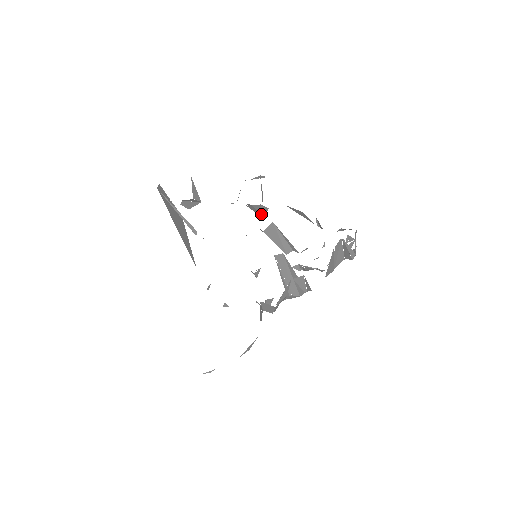
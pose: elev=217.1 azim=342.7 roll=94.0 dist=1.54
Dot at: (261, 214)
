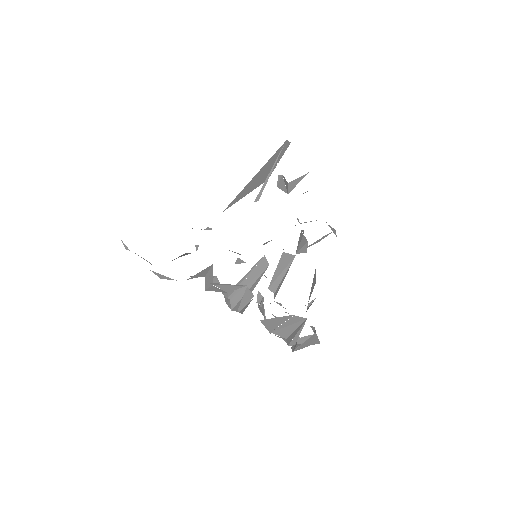
Dot at: (298, 249)
